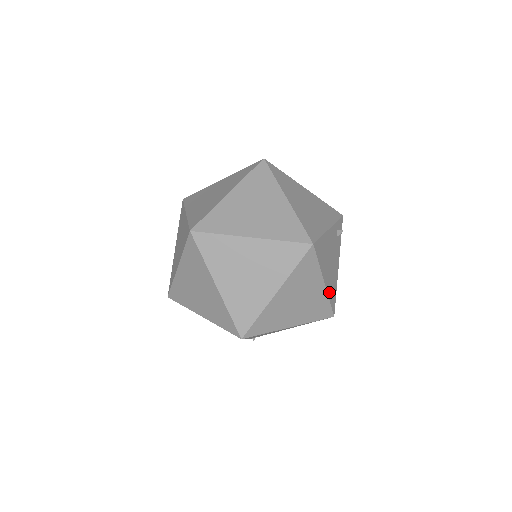
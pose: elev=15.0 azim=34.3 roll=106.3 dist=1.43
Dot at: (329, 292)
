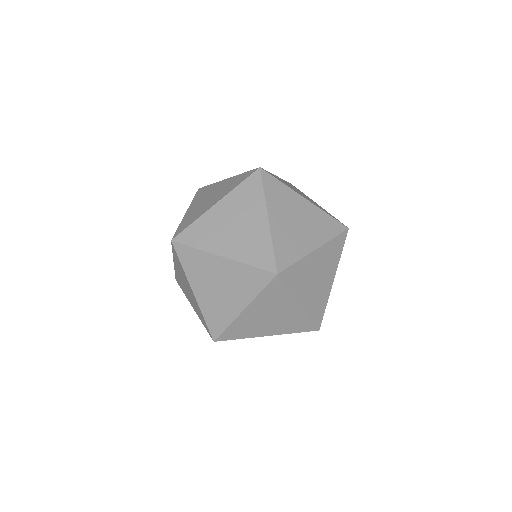
Dot at: occluded
